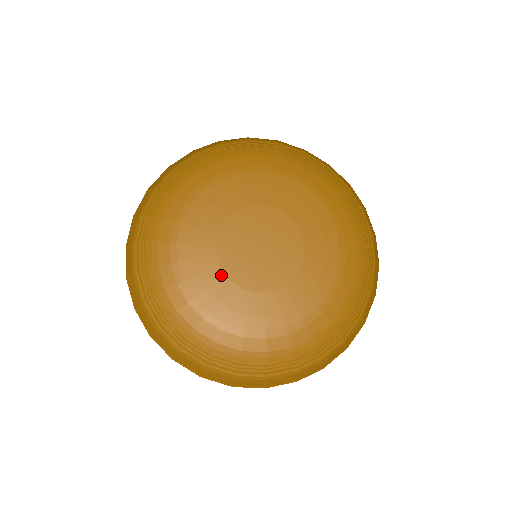
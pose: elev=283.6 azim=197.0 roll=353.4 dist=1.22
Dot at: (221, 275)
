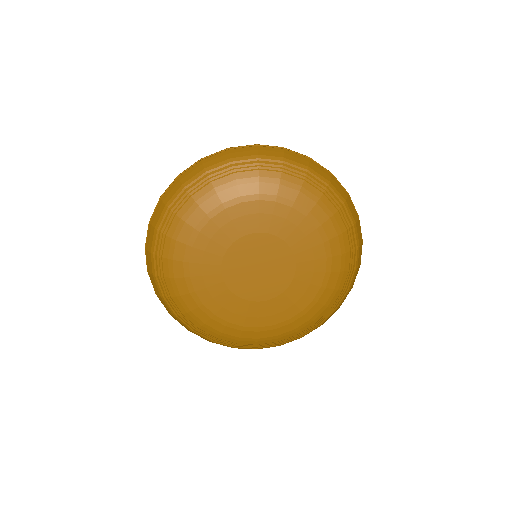
Dot at: (219, 272)
